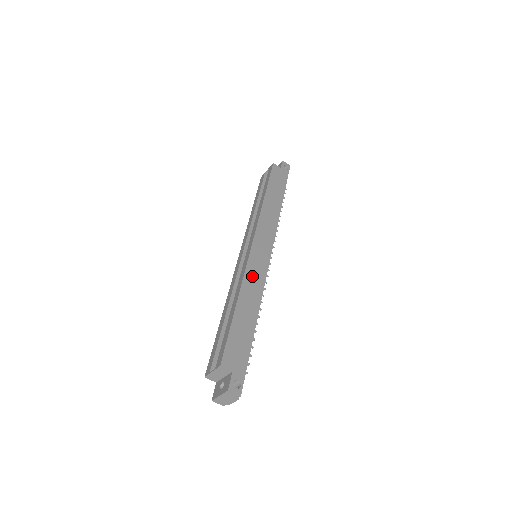
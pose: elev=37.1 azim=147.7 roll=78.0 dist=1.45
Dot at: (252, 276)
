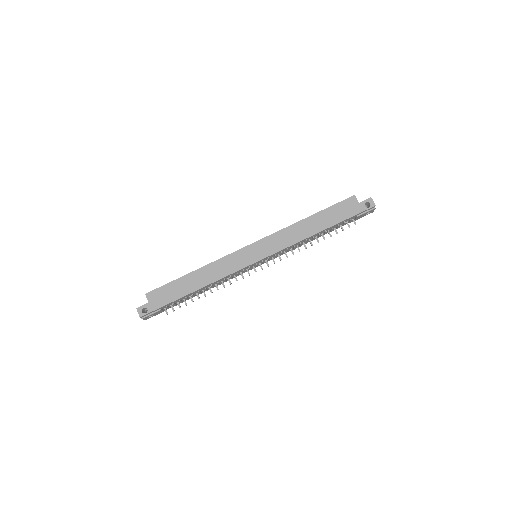
Dot at: (224, 264)
